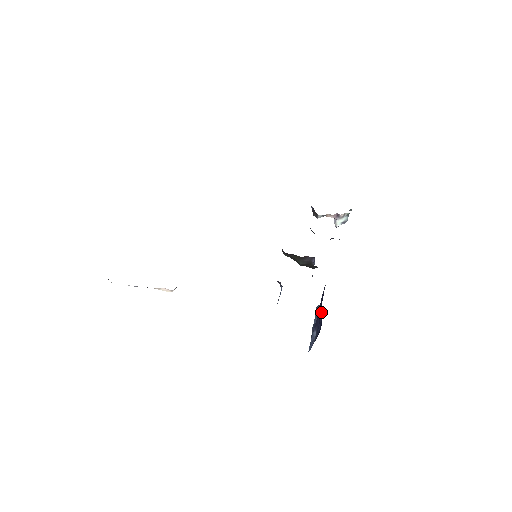
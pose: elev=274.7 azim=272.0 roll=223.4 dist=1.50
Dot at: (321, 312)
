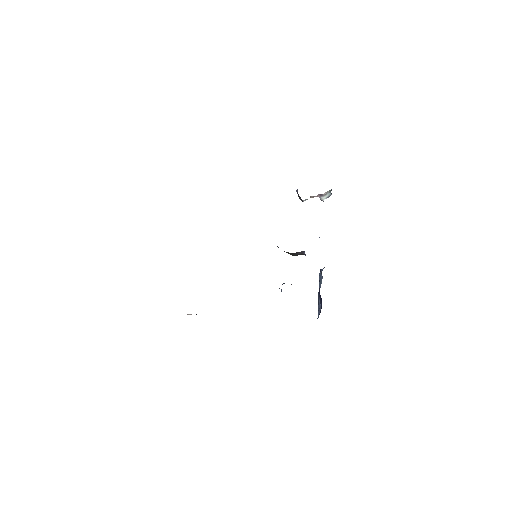
Dot at: occluded
